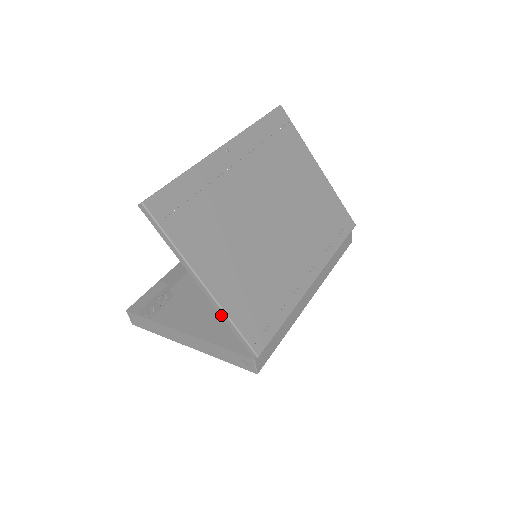
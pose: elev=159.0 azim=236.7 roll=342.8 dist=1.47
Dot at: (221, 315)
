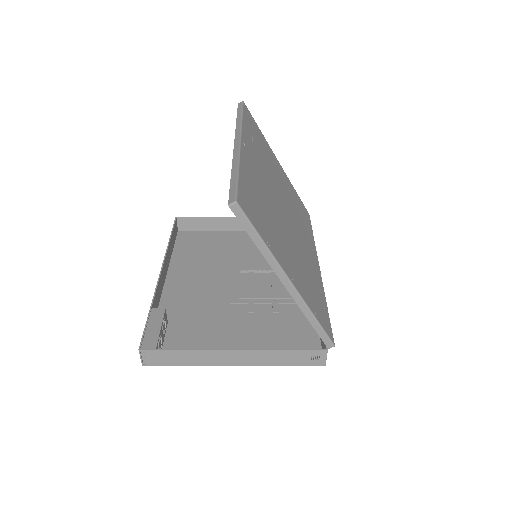
Dot at: (303, 312)
